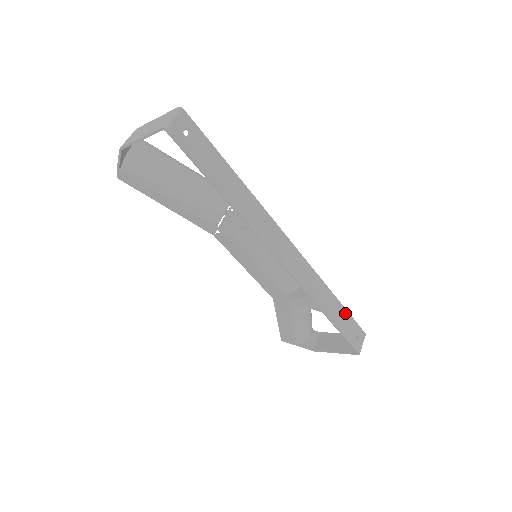
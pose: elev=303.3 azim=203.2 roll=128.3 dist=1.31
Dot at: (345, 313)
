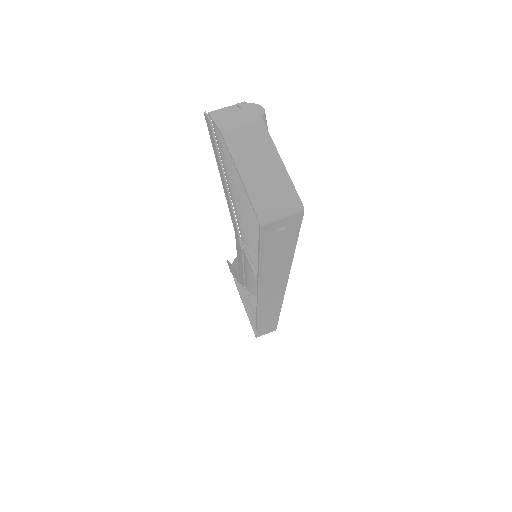
Dot at: (275, 323)
